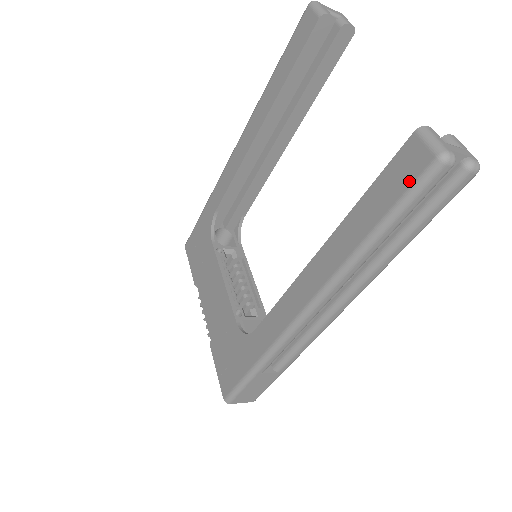
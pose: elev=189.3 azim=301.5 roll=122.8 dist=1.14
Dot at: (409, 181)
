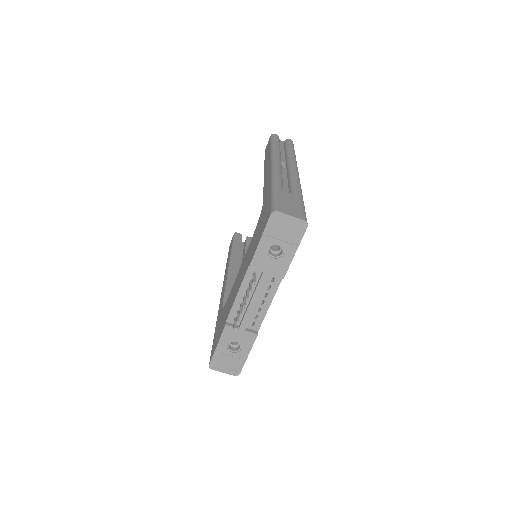
Dot at: occluded
